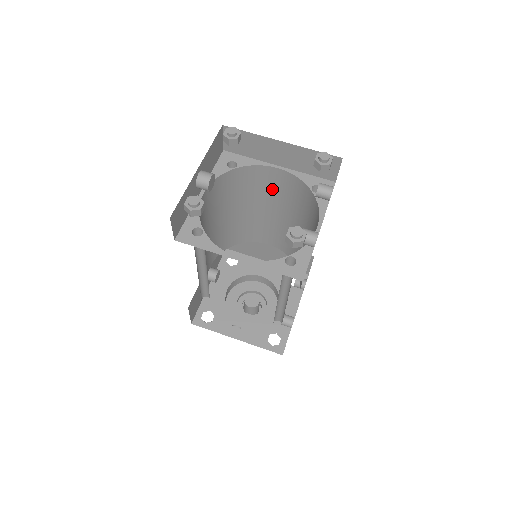
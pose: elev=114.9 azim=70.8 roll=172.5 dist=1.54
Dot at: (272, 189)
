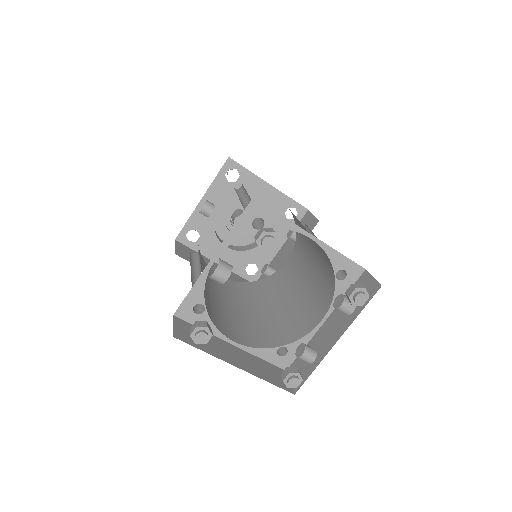
Dot at: occluded
